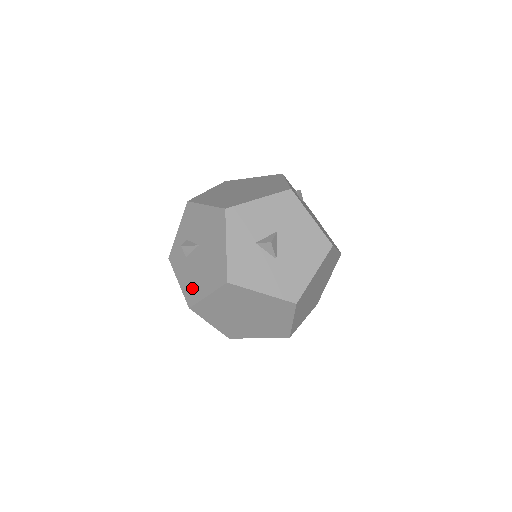
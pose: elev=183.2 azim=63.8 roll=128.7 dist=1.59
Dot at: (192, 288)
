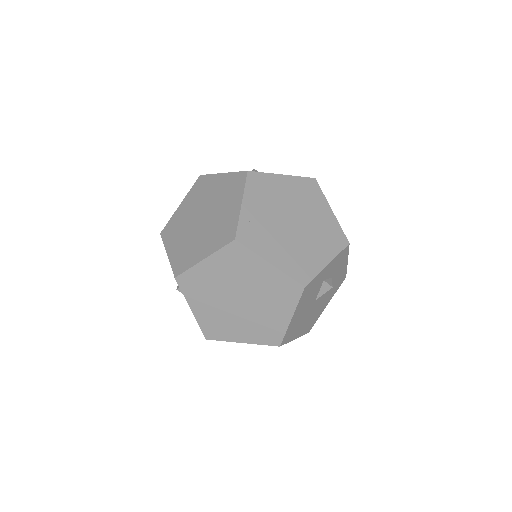
Dot at: occluded
